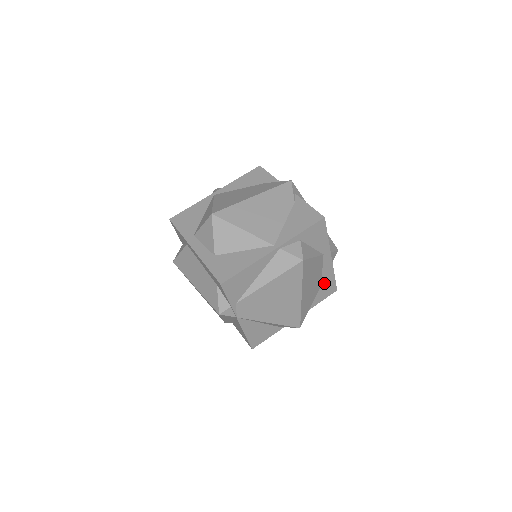
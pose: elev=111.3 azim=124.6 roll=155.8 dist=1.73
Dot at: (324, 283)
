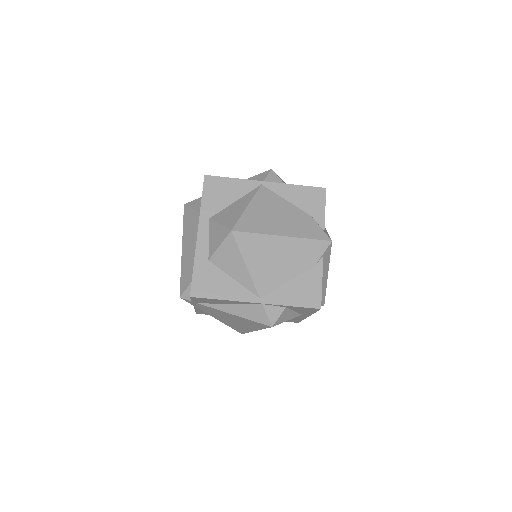
Dot at: occluded
